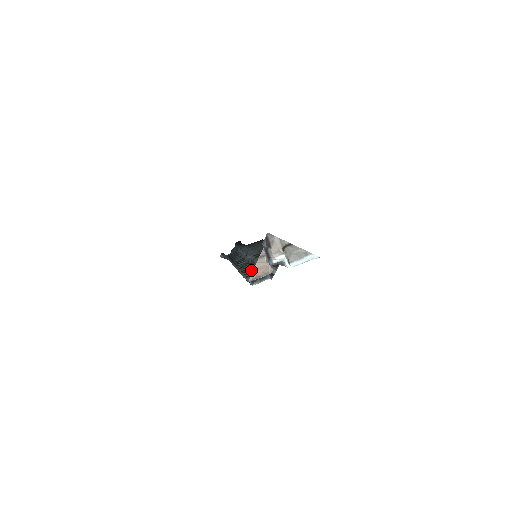
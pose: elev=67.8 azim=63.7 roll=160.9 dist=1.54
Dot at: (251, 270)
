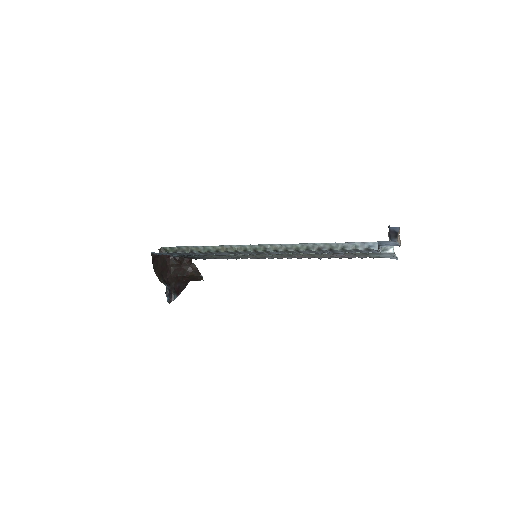
Dot at: (313, 252)
